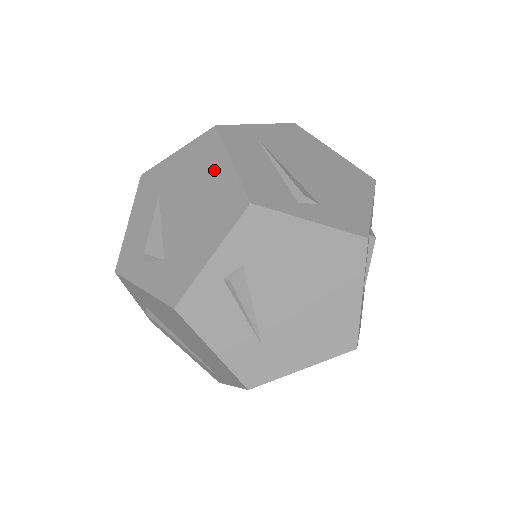
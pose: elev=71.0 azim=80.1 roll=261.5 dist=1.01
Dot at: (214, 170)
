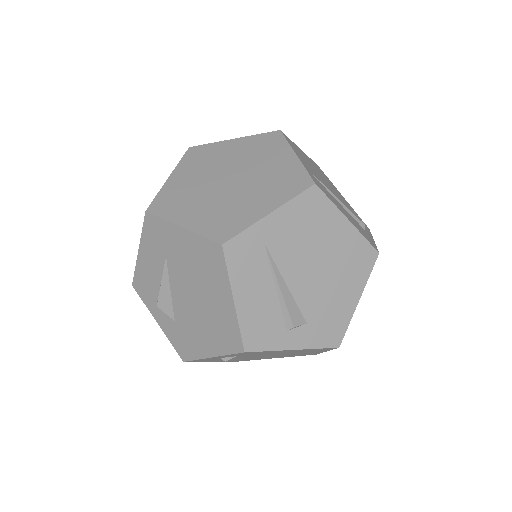
Dot at: (218, 292)
